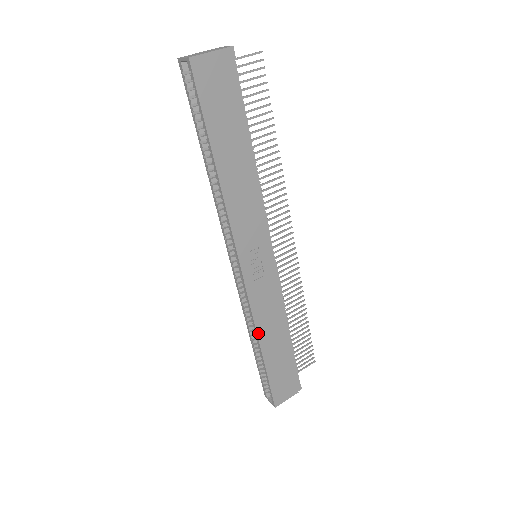
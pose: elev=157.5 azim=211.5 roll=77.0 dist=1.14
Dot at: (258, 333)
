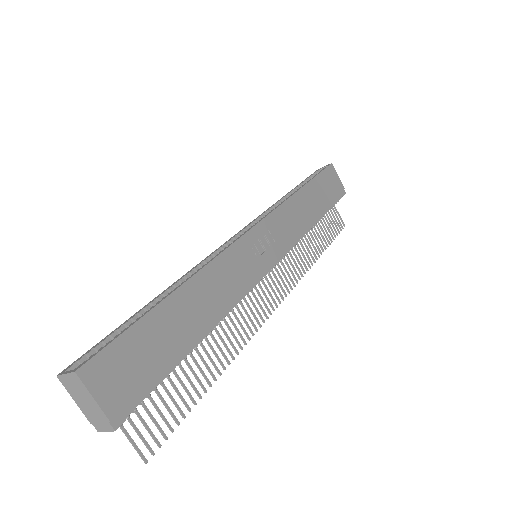
Dot at: (199, 273)
